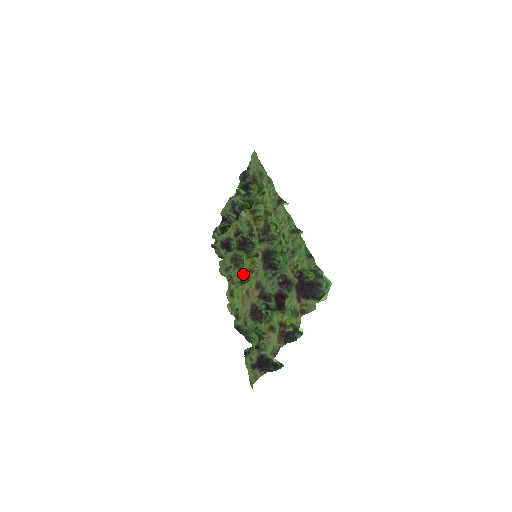
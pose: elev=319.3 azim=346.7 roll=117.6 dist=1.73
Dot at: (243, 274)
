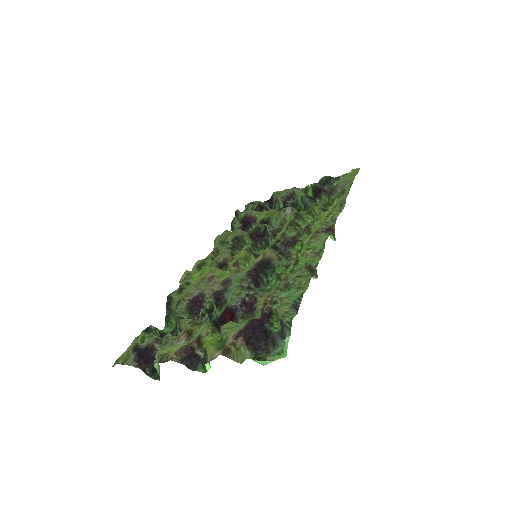
Dot at: (228, 259)
